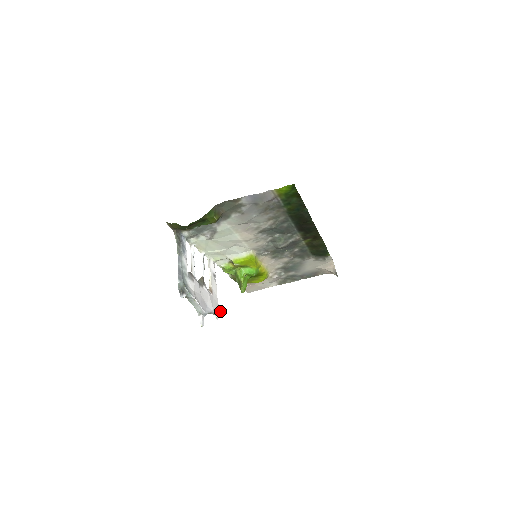
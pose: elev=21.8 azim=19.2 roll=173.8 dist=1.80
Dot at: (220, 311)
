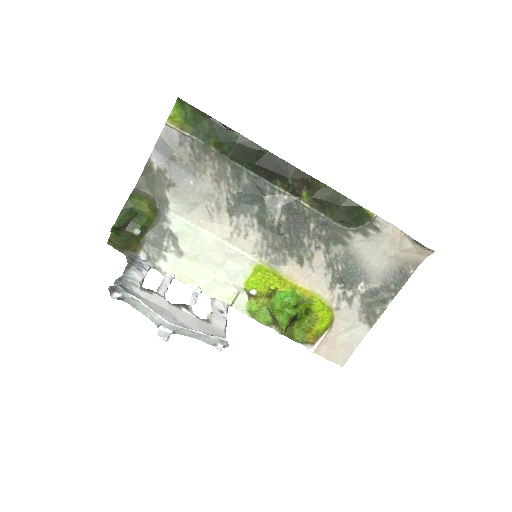
Dot at: (225, 342)
